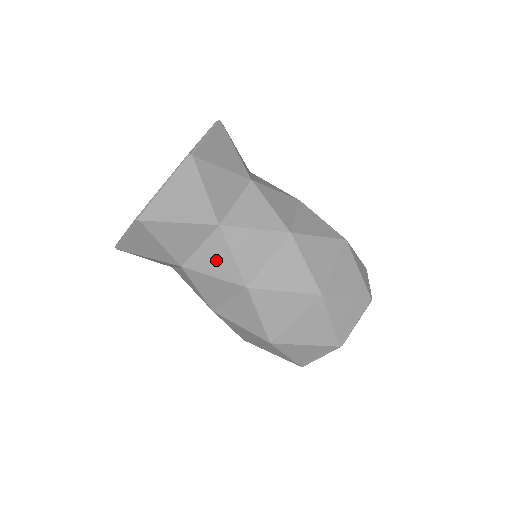
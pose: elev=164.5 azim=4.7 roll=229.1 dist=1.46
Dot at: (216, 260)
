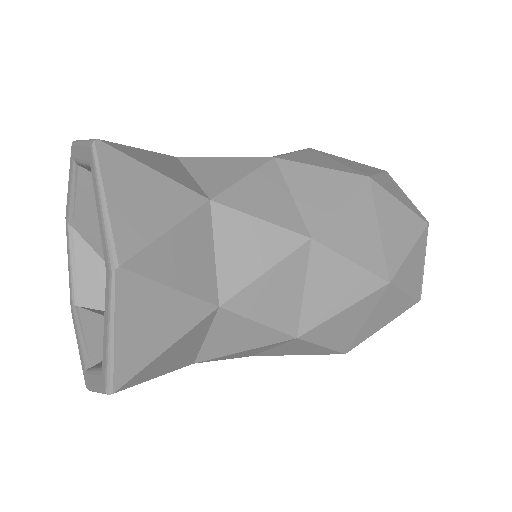
Dot at: (249, 247)
